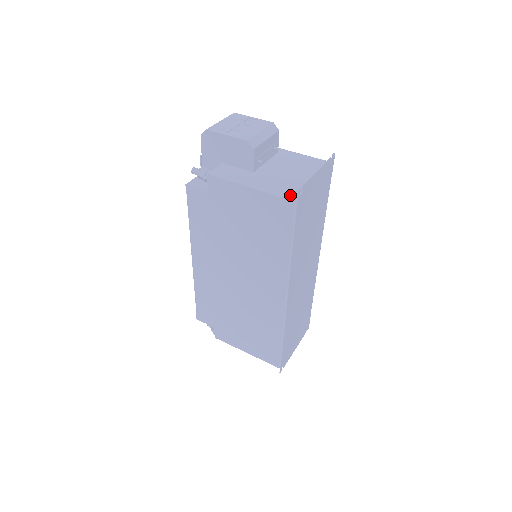
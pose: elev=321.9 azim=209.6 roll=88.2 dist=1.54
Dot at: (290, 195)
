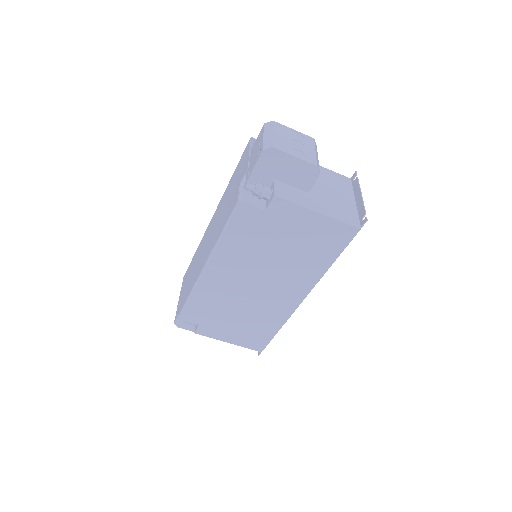
Dot at: (353, 221)
